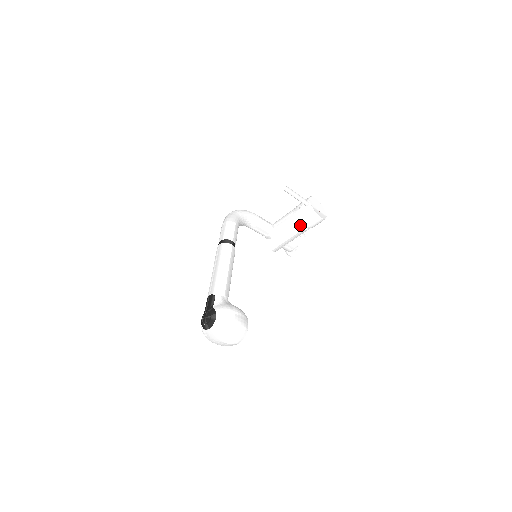
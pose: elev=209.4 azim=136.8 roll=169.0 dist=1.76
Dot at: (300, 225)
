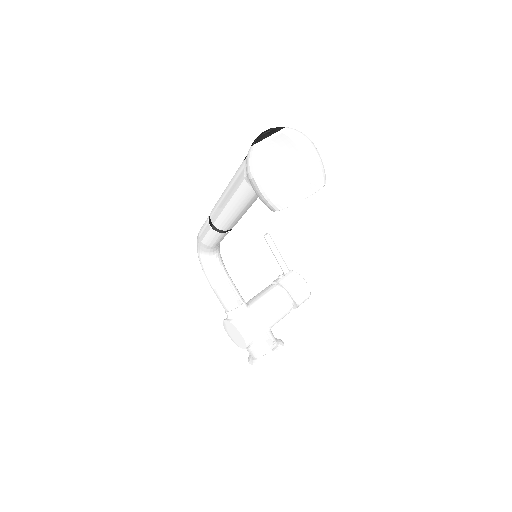
Dot at: (283, 294)
